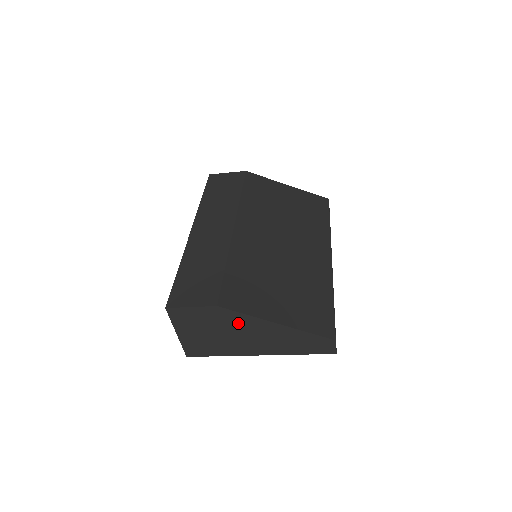
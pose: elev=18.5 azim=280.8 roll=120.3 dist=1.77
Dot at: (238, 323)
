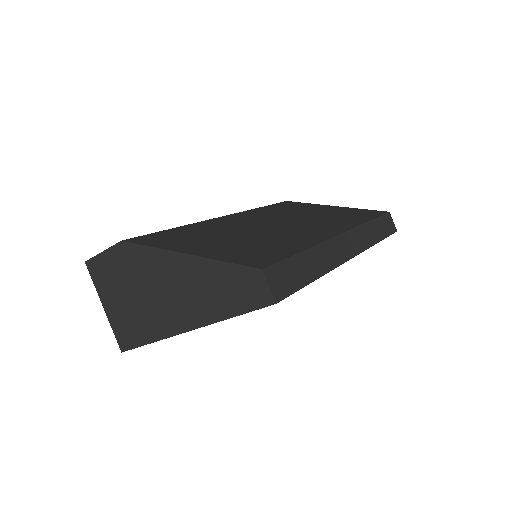
Dot at: (148, 267)
